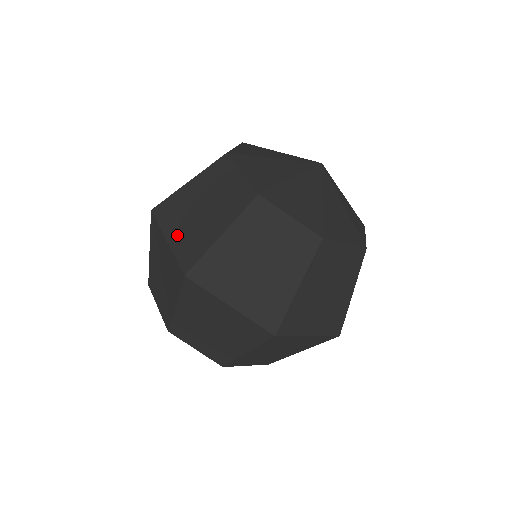
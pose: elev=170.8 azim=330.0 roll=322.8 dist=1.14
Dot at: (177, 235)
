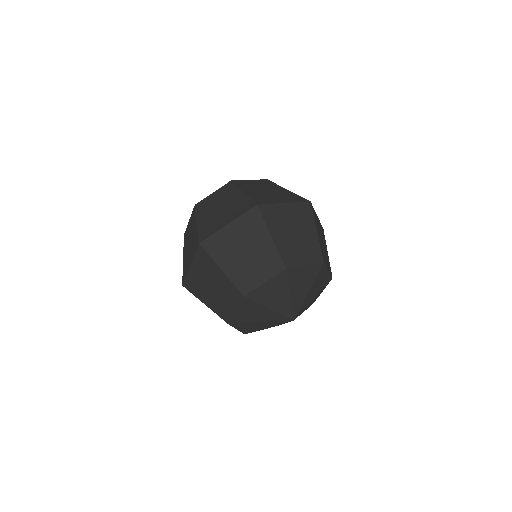
Dot at: (195, 273)
